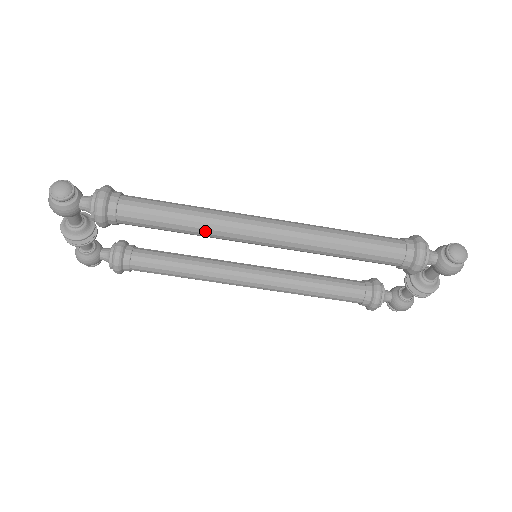
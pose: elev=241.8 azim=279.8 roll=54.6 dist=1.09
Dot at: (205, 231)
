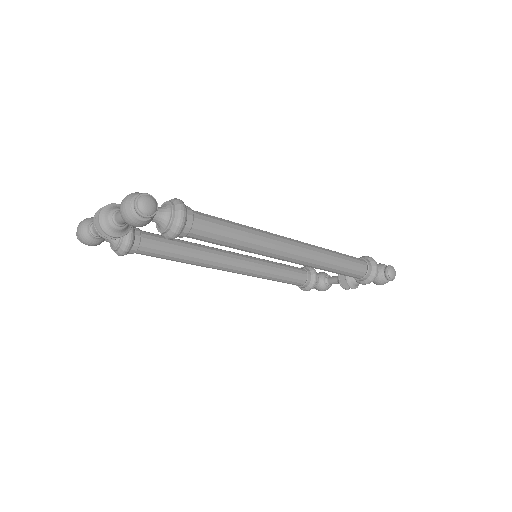
Dot at: (252, 250)
